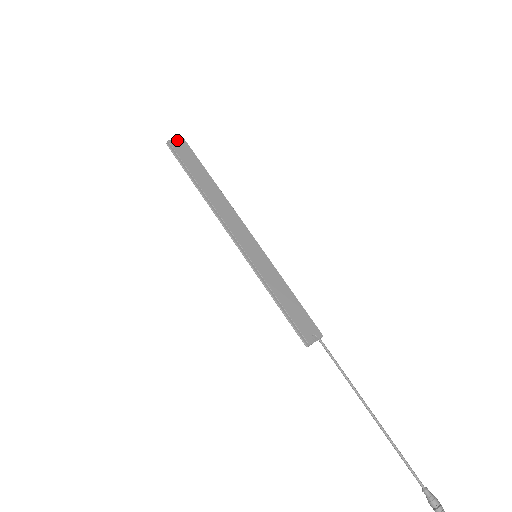
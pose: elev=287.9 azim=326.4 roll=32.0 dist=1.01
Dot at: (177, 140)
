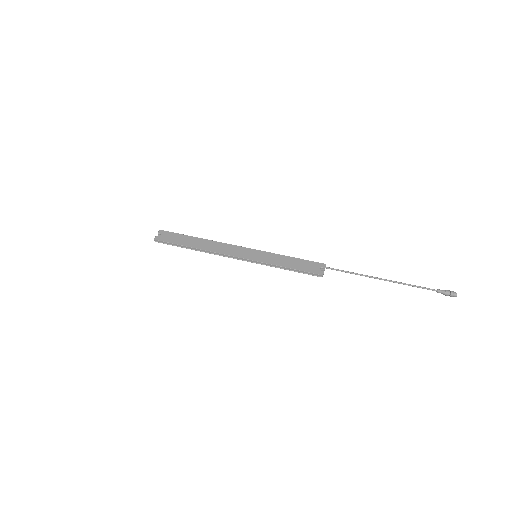
Dot at: (158, 234)
